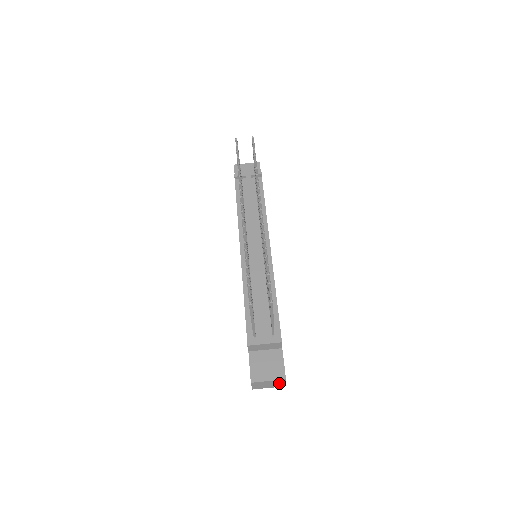
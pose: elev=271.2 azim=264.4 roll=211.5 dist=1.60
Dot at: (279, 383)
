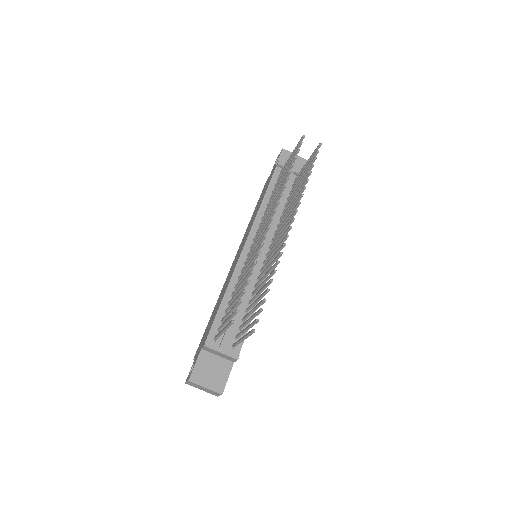
Dot at: (213, 392)
